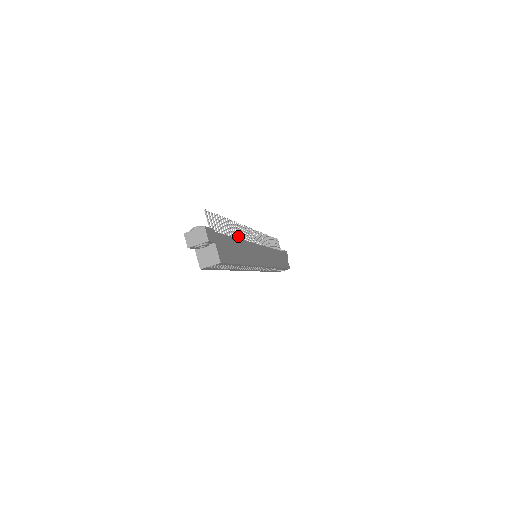
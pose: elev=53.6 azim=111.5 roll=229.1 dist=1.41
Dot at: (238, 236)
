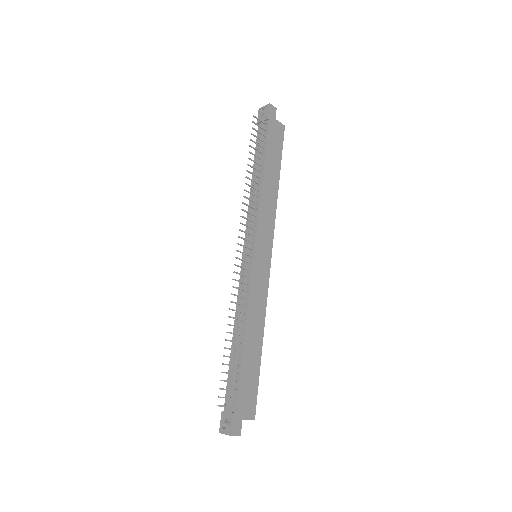
Dot at: (240, 320)
